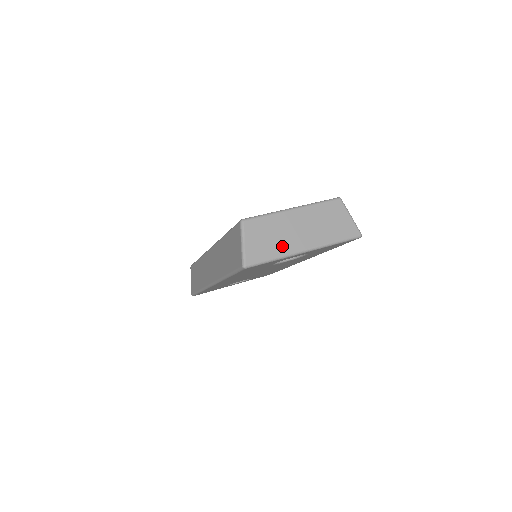
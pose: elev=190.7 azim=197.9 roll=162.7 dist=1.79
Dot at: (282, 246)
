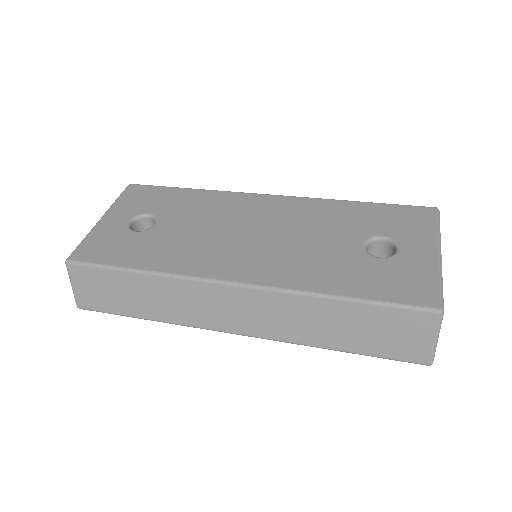
Dot at: occluded
